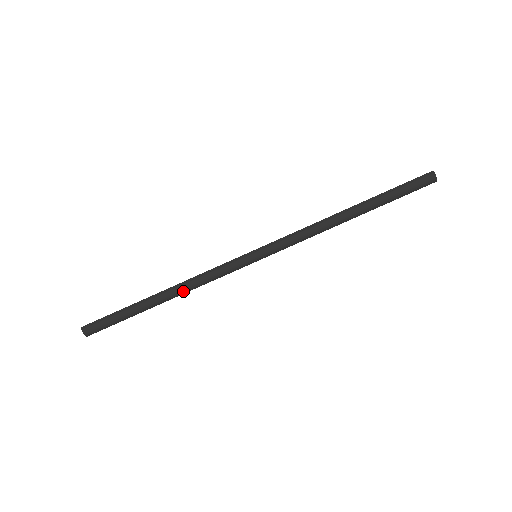
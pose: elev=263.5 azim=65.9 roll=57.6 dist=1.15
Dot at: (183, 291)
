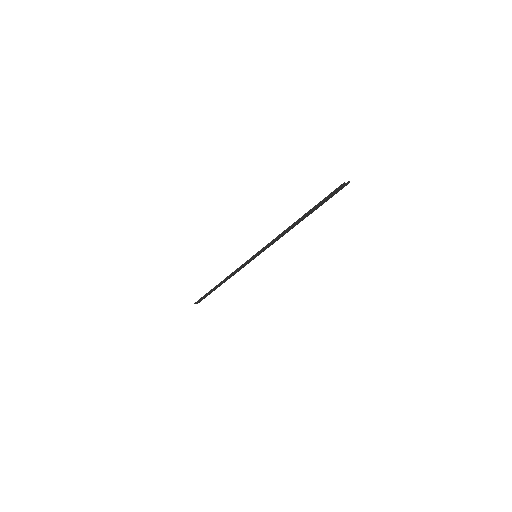
Dot at: (229, 278)
